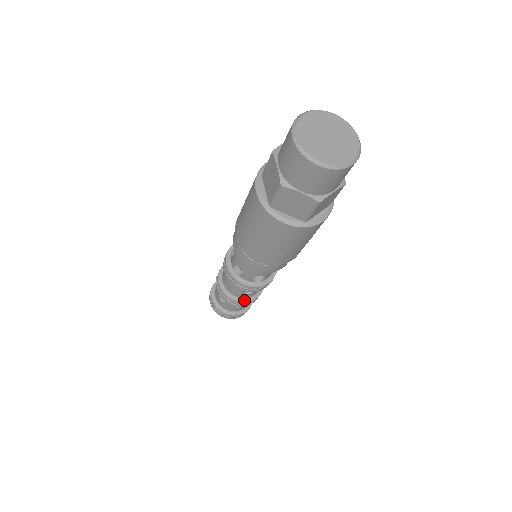
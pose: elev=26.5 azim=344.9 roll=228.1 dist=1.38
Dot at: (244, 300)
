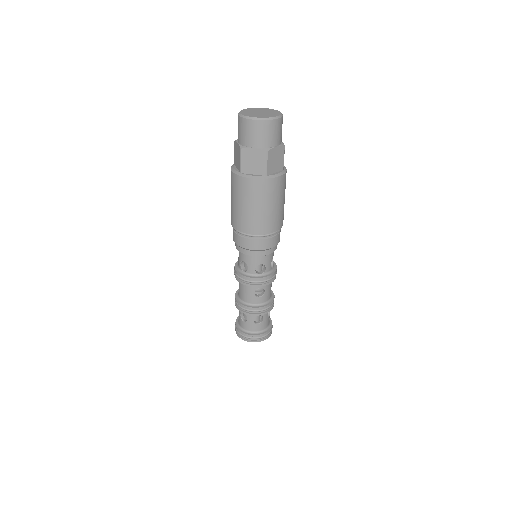
Dot at: (258, 306)
